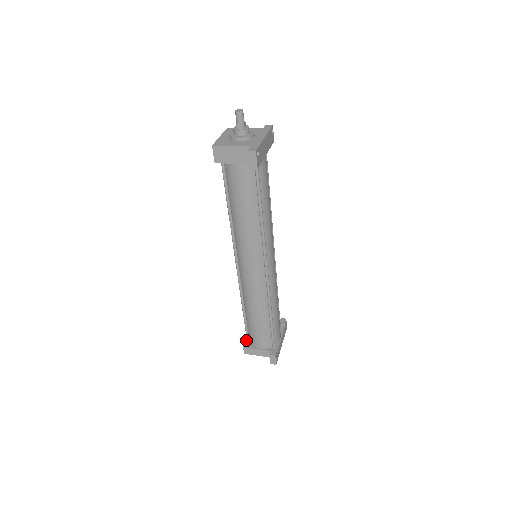
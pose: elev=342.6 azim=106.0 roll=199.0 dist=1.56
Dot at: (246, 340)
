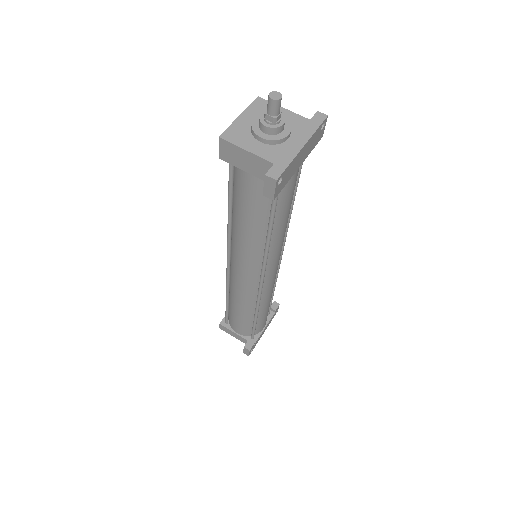
Dot at: occluded
